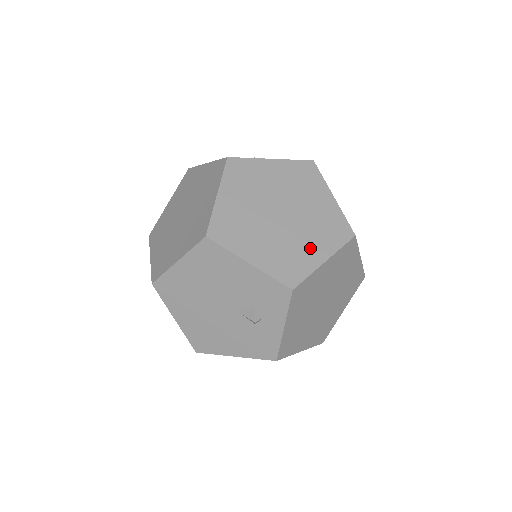
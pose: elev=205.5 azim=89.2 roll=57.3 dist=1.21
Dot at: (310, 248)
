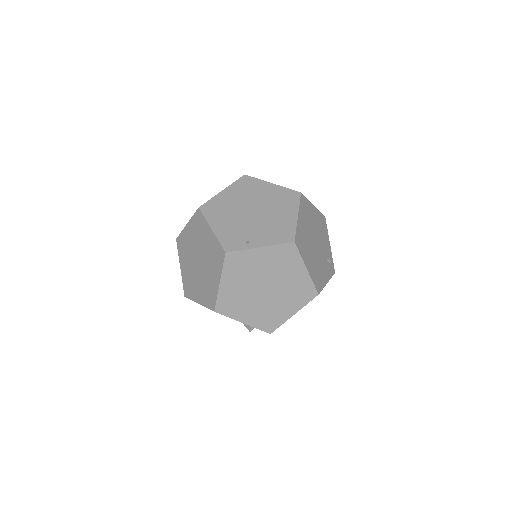
Dot at: (284, 308)
